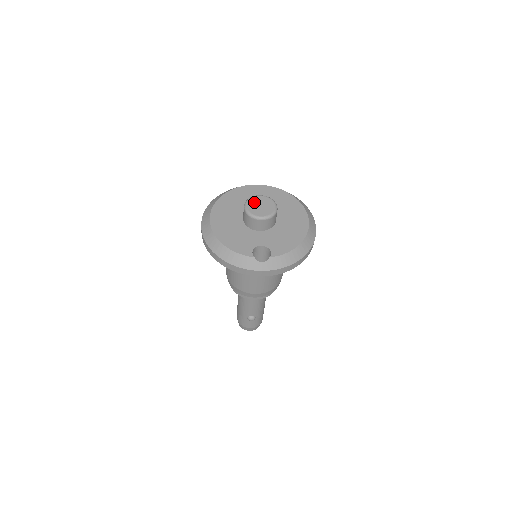
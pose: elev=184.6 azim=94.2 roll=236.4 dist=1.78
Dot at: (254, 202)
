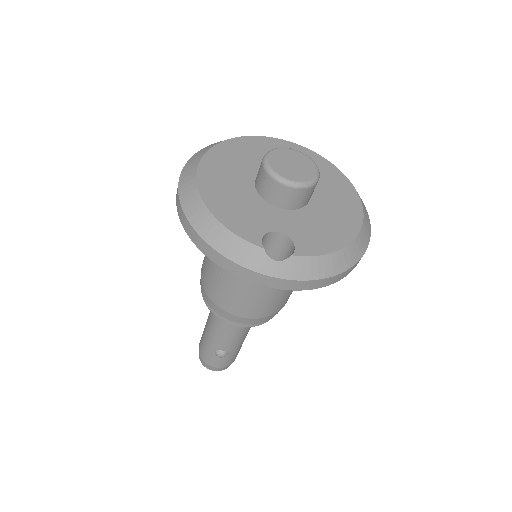
Dot at: (282, 156)
